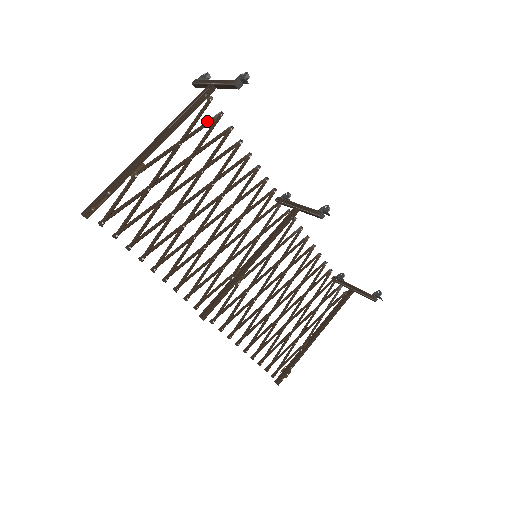
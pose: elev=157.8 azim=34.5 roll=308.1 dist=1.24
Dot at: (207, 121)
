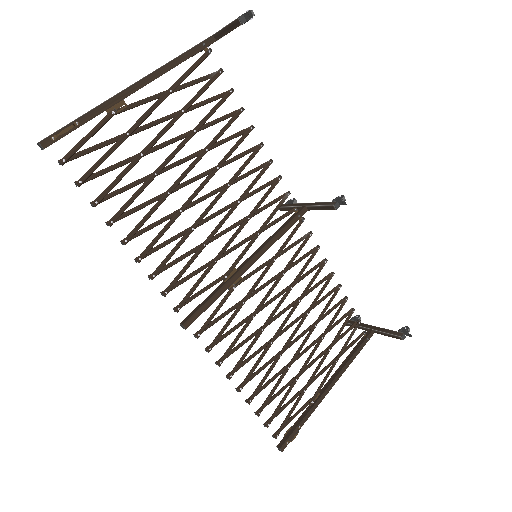
Dot at: (204, 76)
